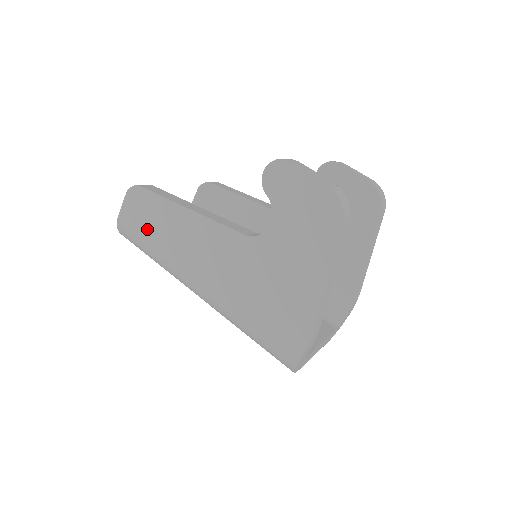
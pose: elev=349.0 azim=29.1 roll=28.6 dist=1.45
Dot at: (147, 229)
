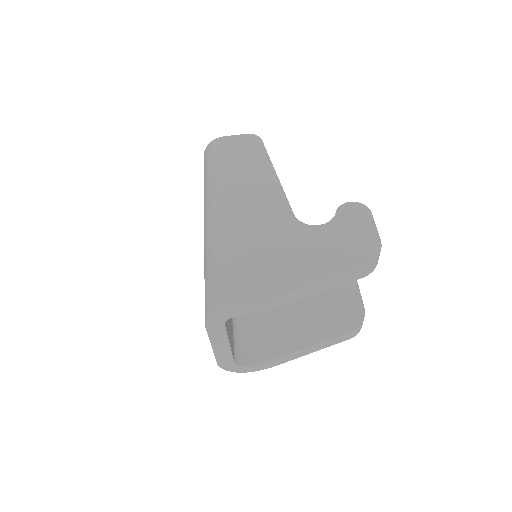
Dot at: (234, 157)
